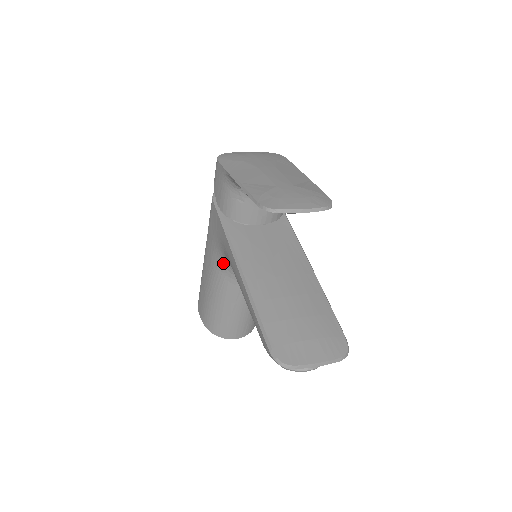
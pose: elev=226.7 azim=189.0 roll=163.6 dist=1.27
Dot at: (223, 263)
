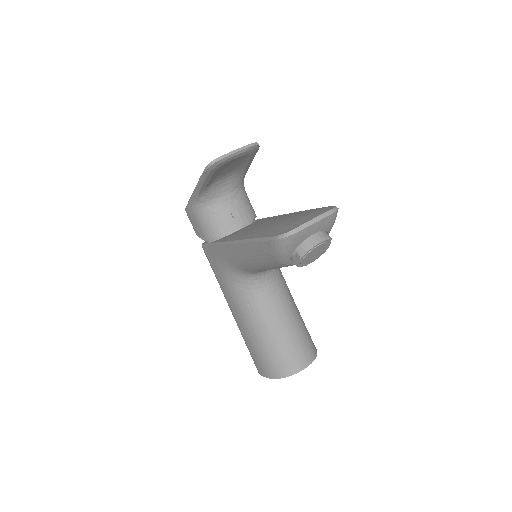
Dot at: (238, 285)
